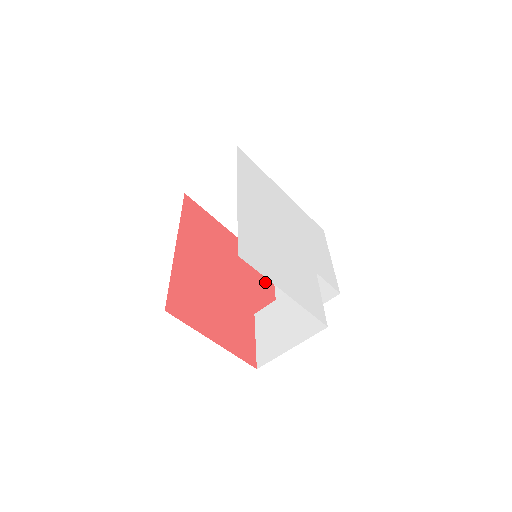
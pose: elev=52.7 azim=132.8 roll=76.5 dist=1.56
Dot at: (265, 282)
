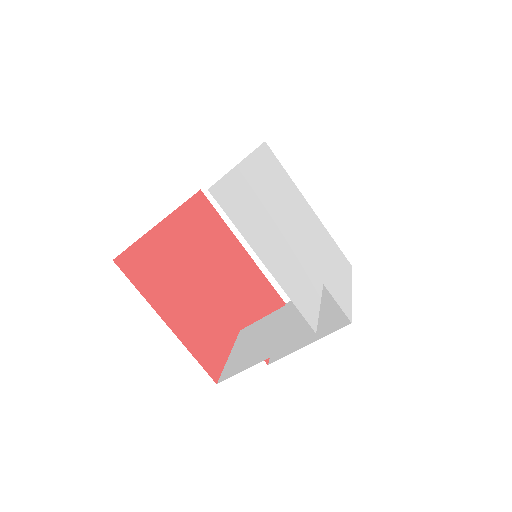
Dot at: (269, 311)
